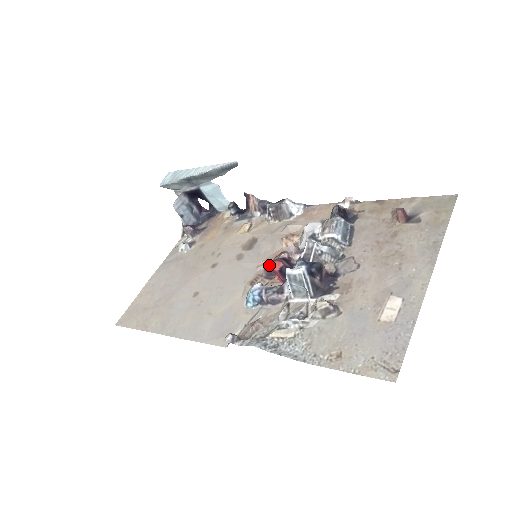
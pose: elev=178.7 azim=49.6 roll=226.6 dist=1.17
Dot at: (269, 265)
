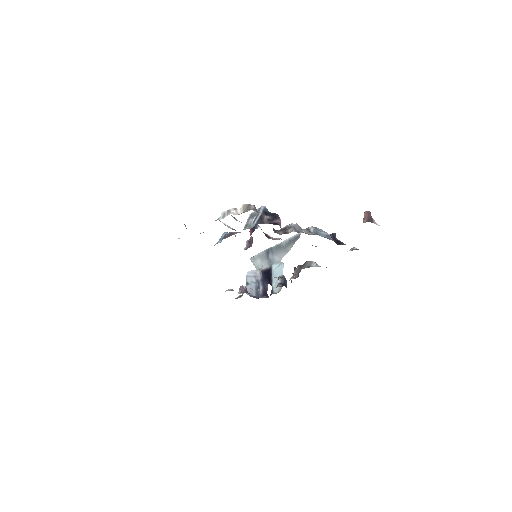
Dot at: occluded
